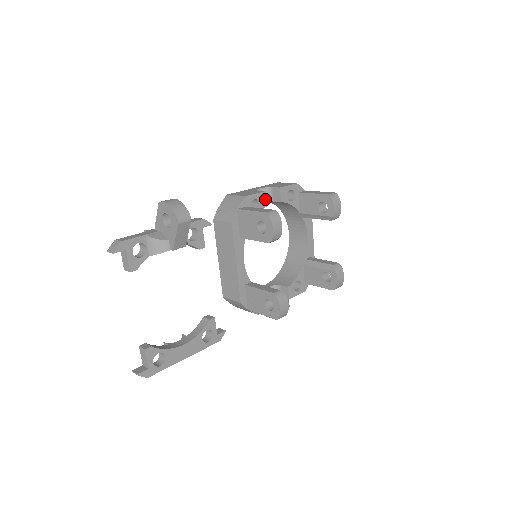
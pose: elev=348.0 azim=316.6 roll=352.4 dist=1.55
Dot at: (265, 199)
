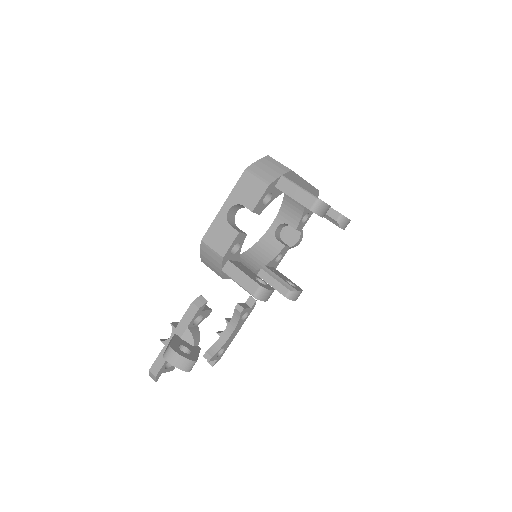
Dot at: (242, 235)
